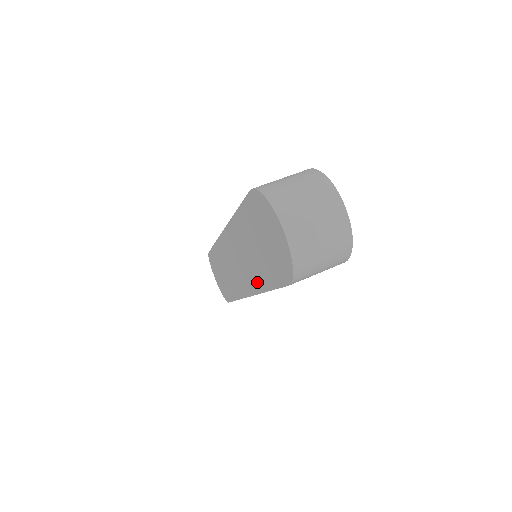
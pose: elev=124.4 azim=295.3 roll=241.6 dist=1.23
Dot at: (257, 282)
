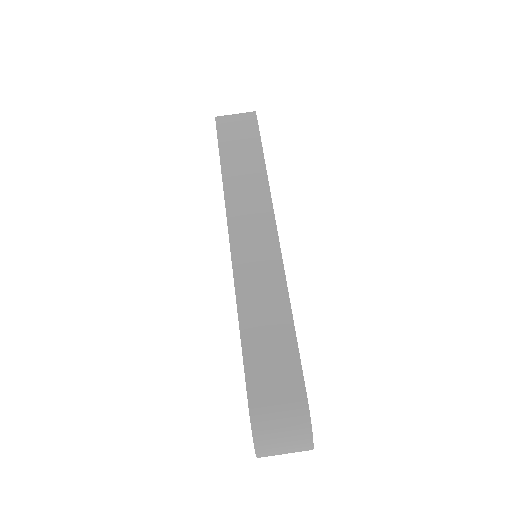
Dot at: occluded
